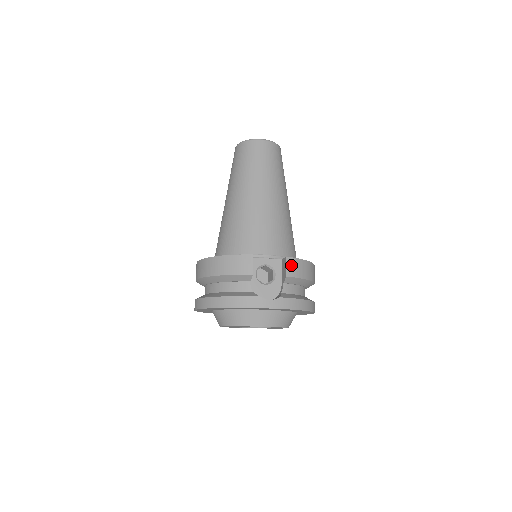
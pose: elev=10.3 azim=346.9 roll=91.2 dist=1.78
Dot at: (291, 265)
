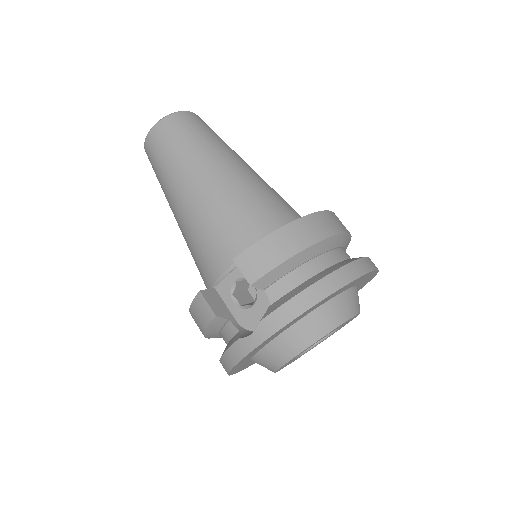
Dot at: (247, 264)
